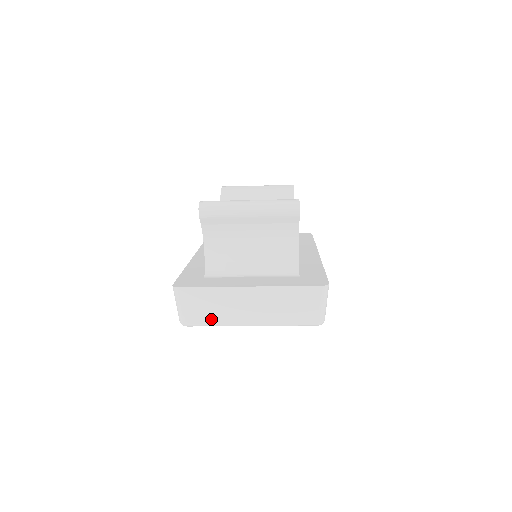
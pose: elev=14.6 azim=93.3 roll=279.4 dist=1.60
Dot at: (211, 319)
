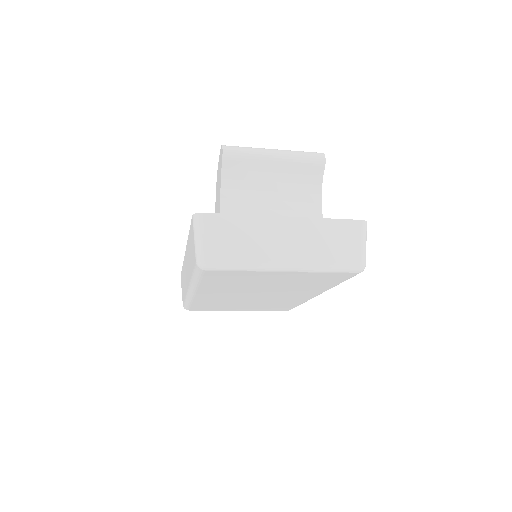
Dot at: (239, 256)
